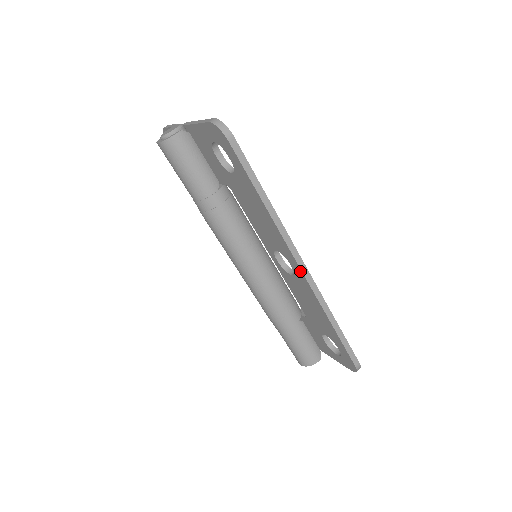
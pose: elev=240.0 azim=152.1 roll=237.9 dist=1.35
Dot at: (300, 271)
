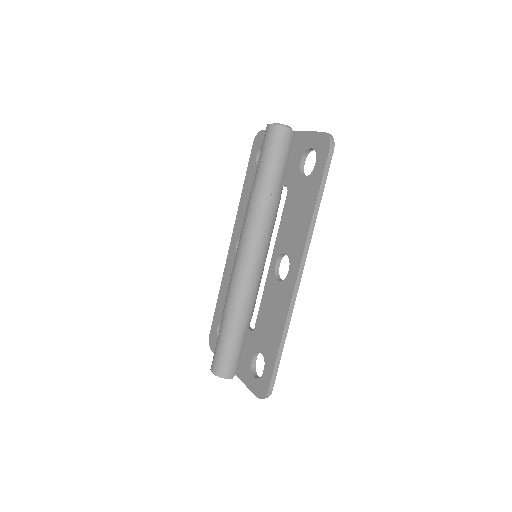
Dot at: (295, 276)
